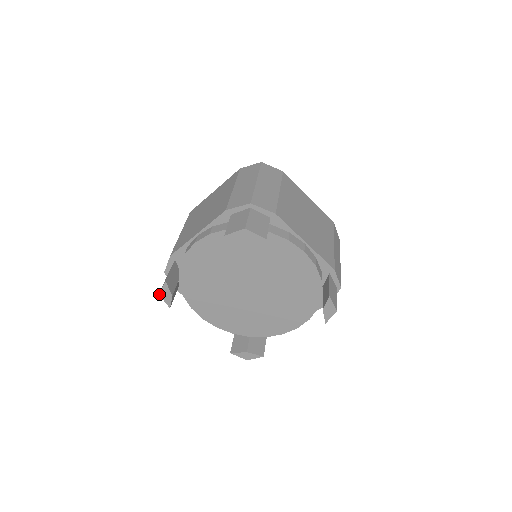
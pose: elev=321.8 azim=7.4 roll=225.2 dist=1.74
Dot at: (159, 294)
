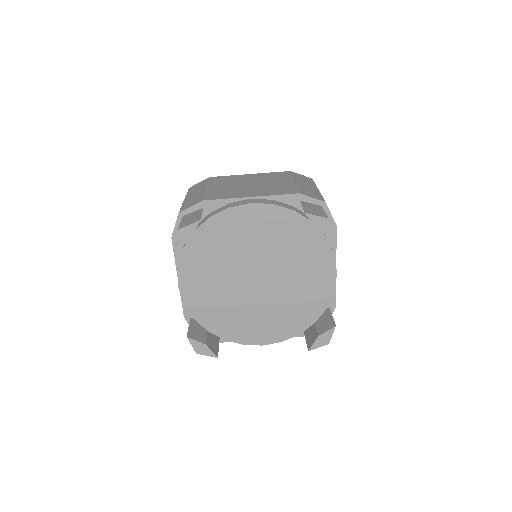
Dot at: (196, 353)
